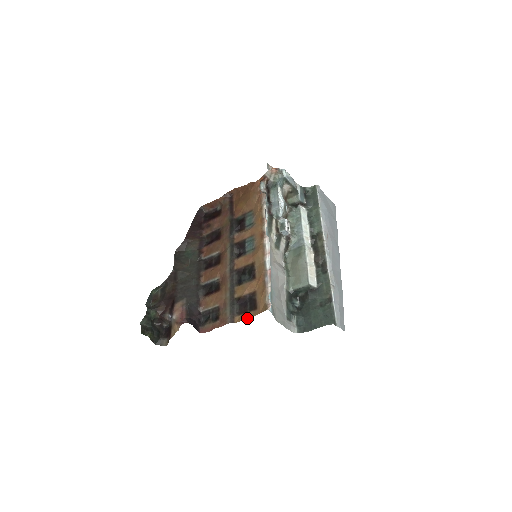
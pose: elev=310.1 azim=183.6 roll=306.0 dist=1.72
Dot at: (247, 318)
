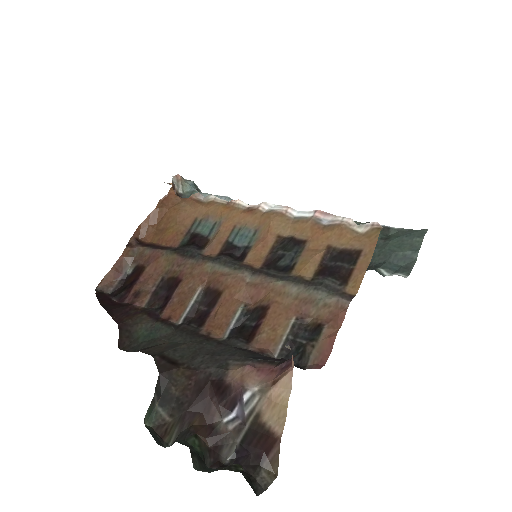
Dot at: (365, 270)
